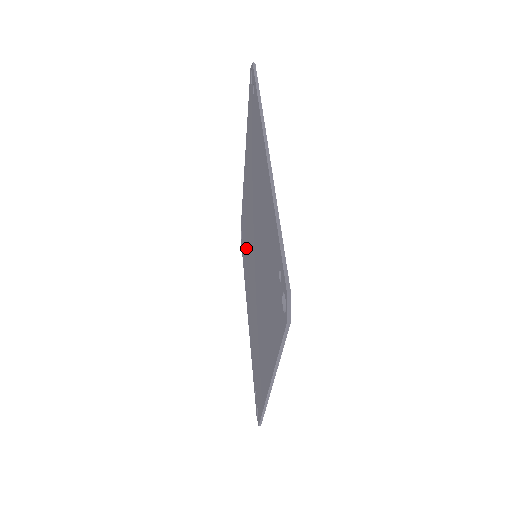
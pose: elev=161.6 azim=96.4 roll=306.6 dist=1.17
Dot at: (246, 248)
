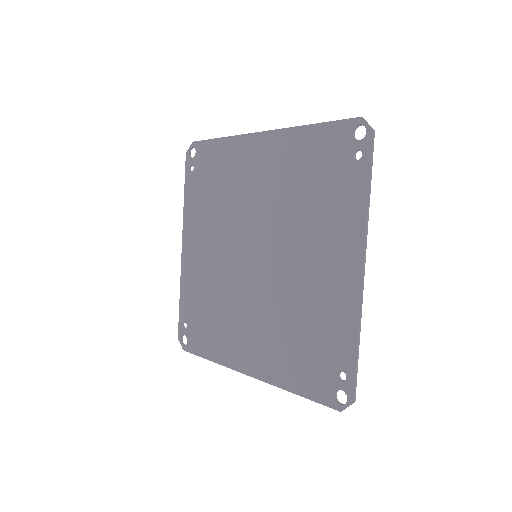
Dot at: (215, 199)
